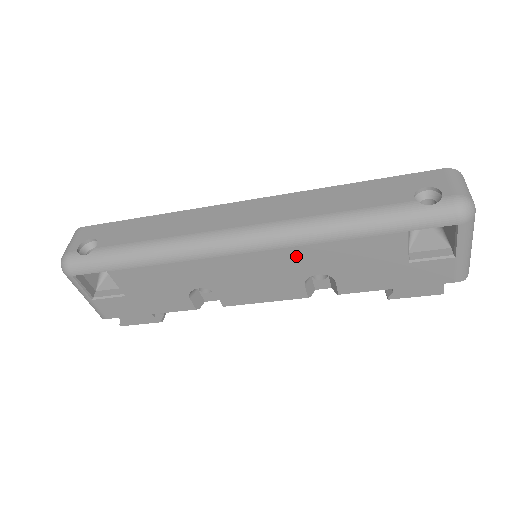
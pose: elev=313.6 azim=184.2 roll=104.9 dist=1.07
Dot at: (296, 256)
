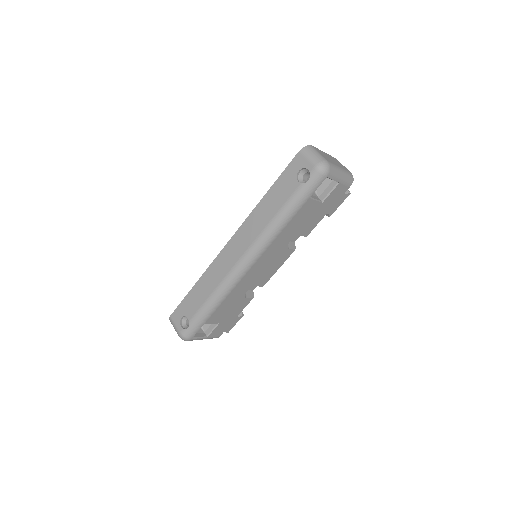
Dot at: (274, 246)
